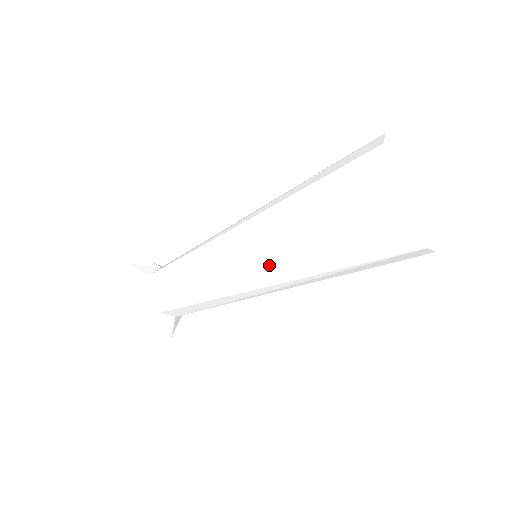
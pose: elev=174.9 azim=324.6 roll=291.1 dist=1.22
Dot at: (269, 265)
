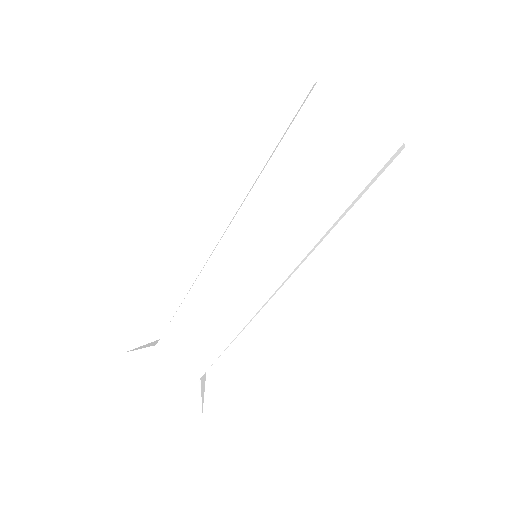
Dot at: (250, 211)
